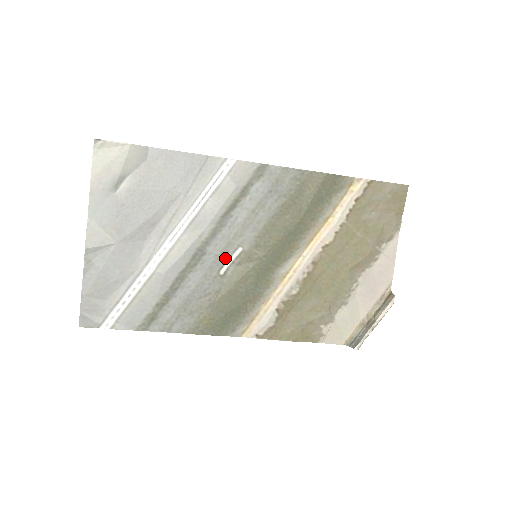
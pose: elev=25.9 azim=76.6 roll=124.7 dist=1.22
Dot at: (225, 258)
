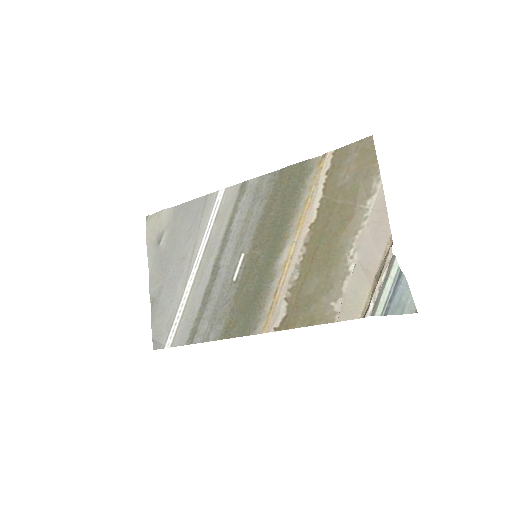
Dot at: (234, 266)
